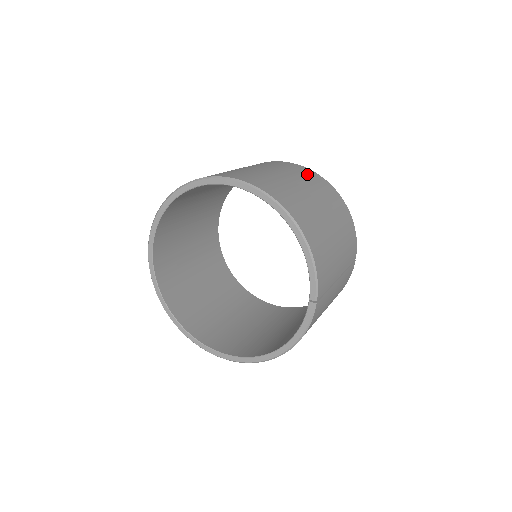
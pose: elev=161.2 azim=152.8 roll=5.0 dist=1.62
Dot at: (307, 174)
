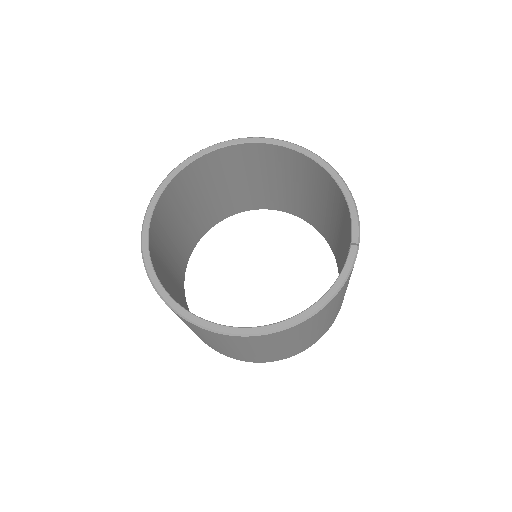
Dot at: occluded
